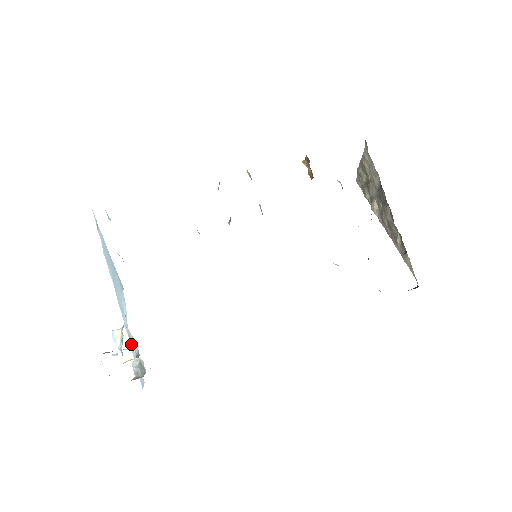
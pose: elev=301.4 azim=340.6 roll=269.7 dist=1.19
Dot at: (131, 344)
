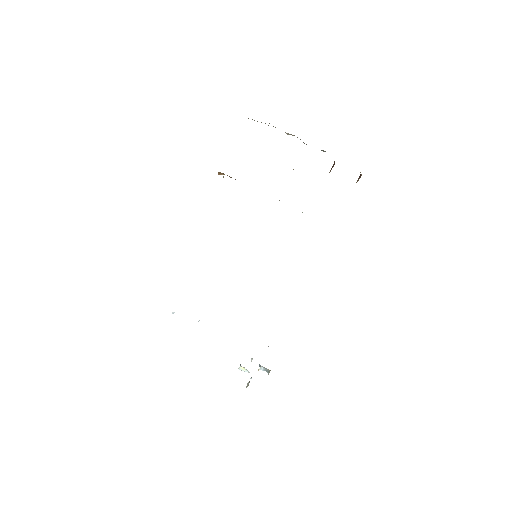
Dot at: occluded
